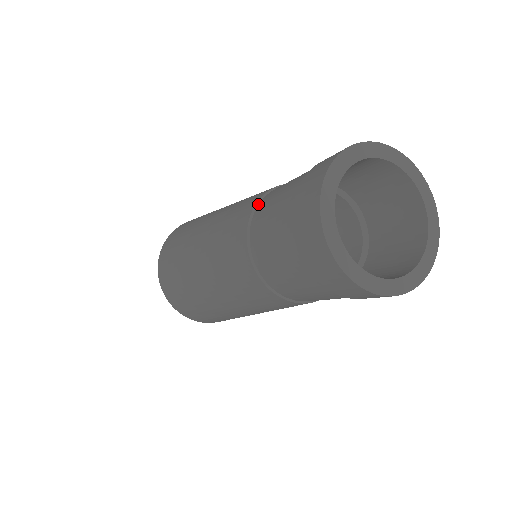
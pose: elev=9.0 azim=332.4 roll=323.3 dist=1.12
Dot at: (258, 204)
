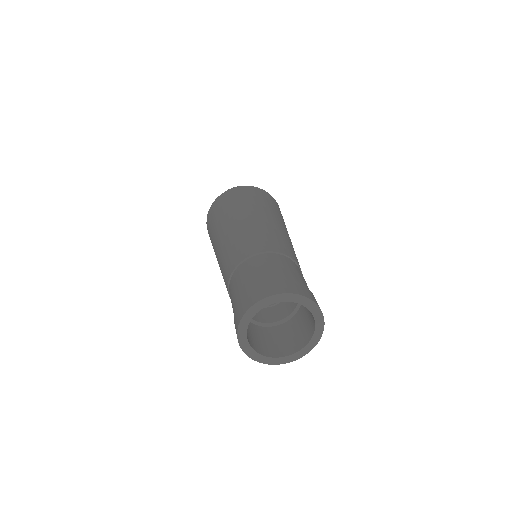
Dot at: (262, 253)
